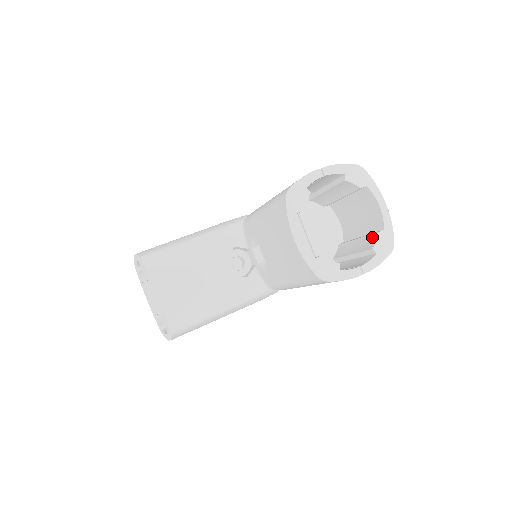
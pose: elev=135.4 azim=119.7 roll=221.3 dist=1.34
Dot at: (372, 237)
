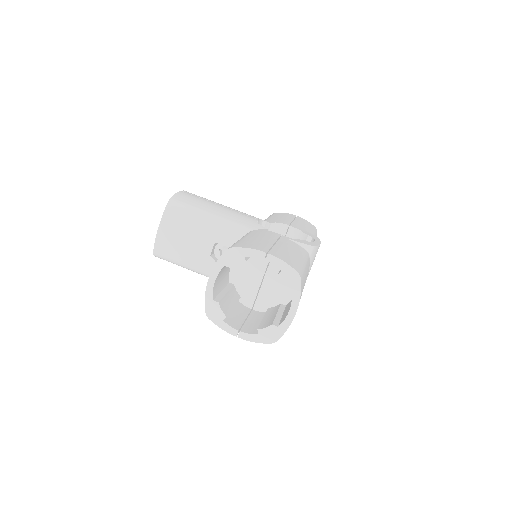
Dot at: (270, 323)
